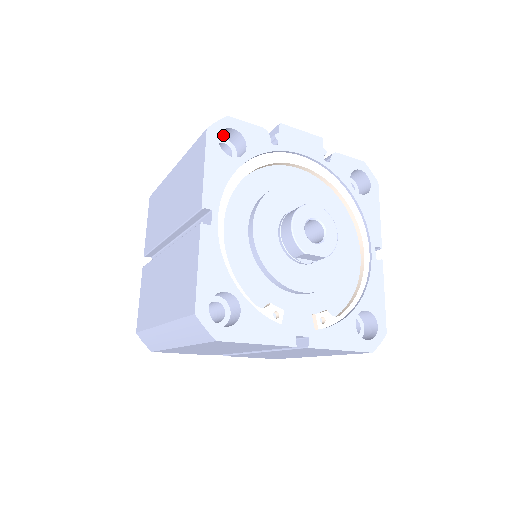
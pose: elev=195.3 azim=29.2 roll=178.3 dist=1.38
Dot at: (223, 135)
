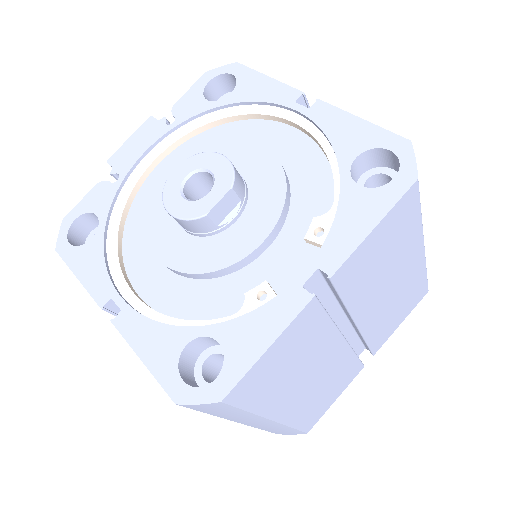
Dot at: (84, 232)
